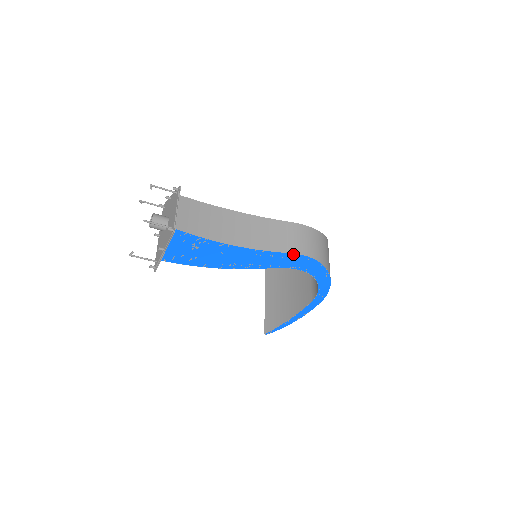
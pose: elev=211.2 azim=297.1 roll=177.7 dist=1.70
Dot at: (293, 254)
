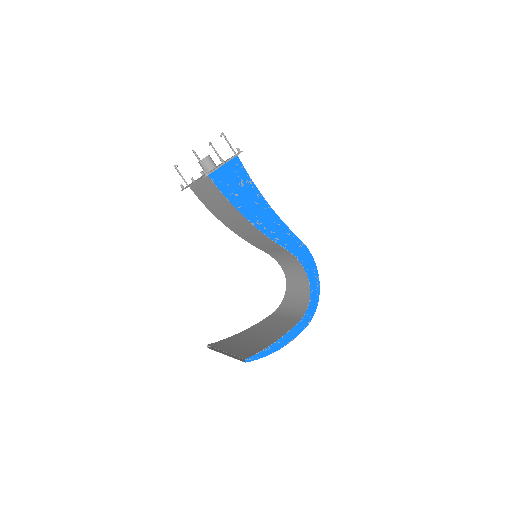
Dot at: (302, 242)
